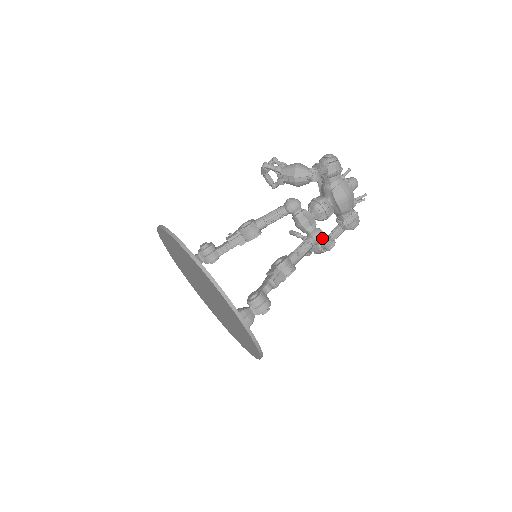
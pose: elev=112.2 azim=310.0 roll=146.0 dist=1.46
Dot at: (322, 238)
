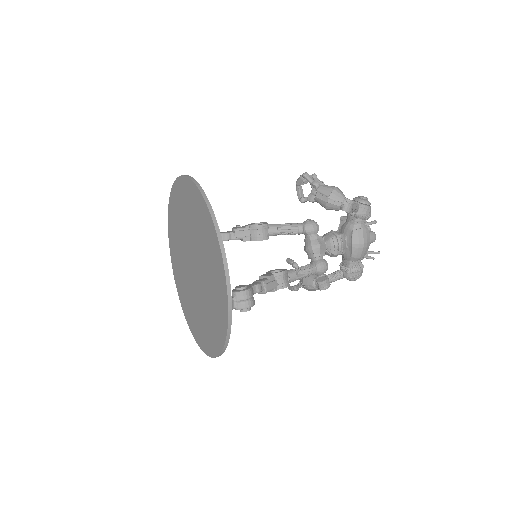
Dot at: (325, 271)
